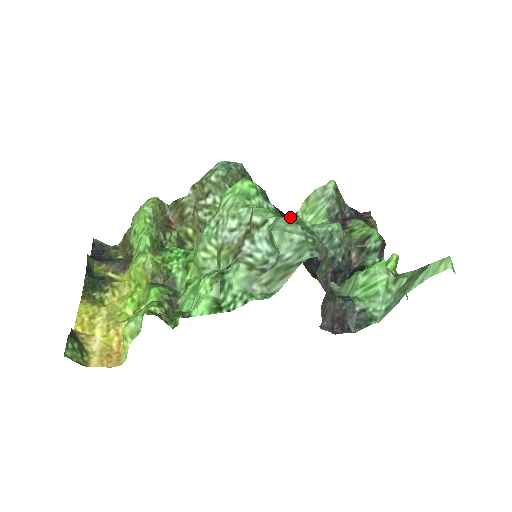
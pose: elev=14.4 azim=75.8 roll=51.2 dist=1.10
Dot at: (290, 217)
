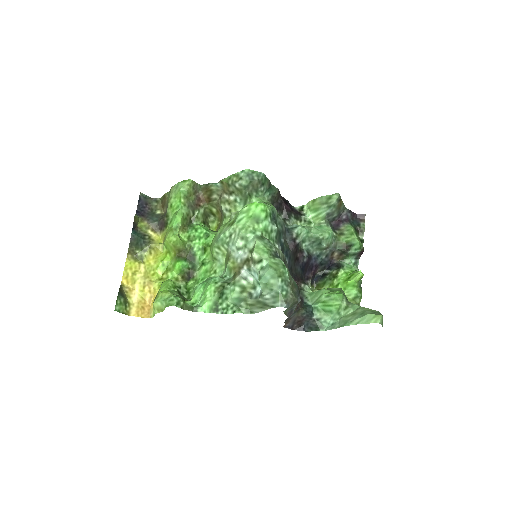
Dot at: (297, 207)
